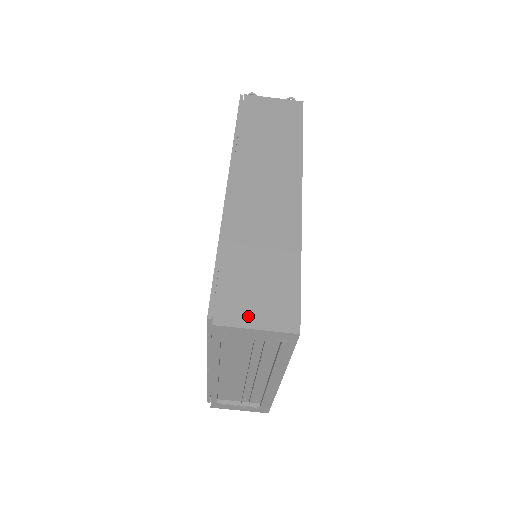
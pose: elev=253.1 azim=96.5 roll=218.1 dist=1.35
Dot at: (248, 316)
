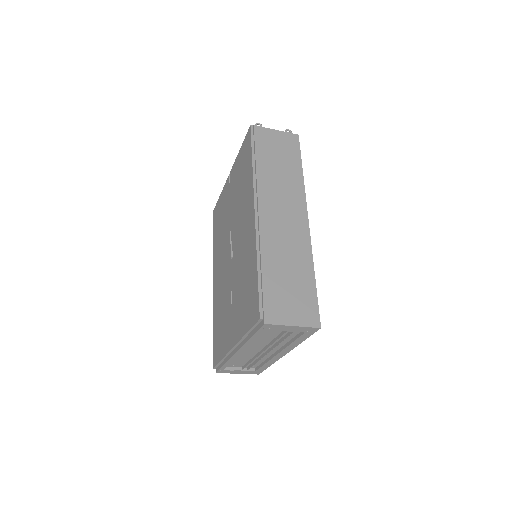
Dot at: (287, 316)
